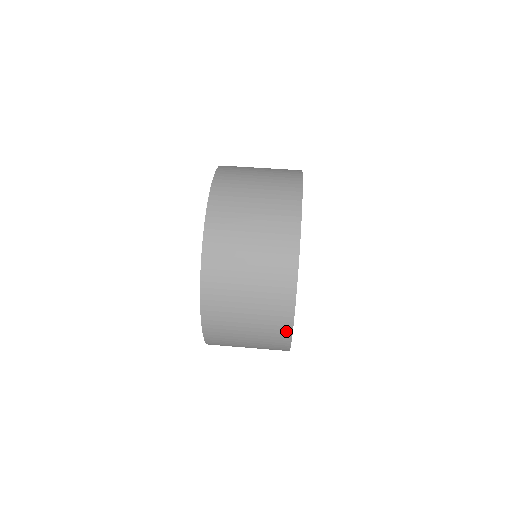
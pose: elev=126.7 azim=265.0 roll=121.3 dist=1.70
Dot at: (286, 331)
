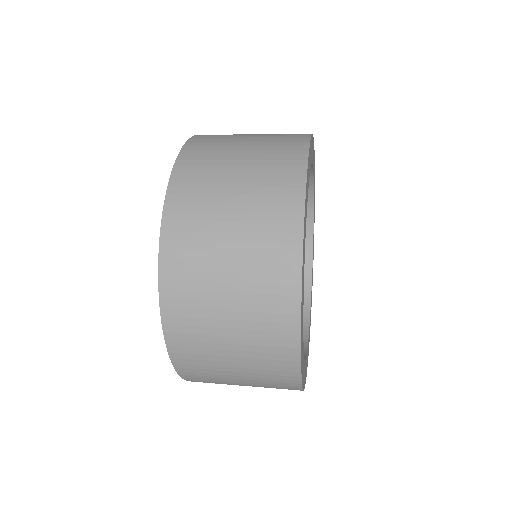
Dot at: (293, 386)
